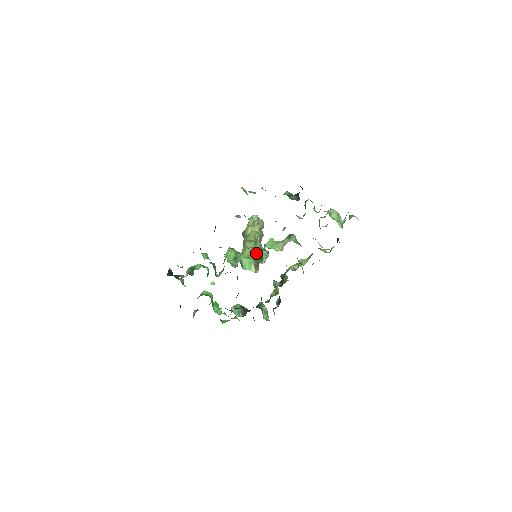
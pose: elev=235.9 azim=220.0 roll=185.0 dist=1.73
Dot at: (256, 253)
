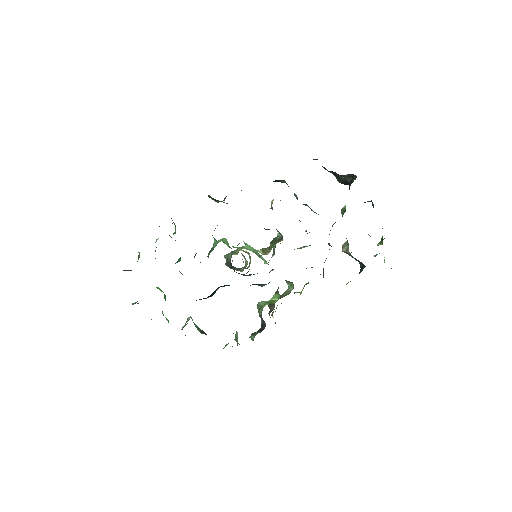
Dot at: (257, 253)
